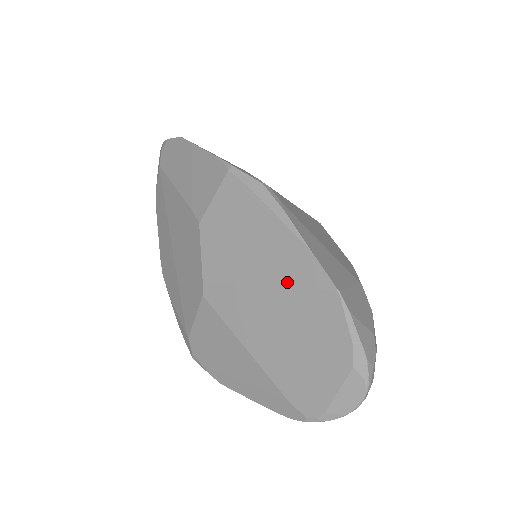
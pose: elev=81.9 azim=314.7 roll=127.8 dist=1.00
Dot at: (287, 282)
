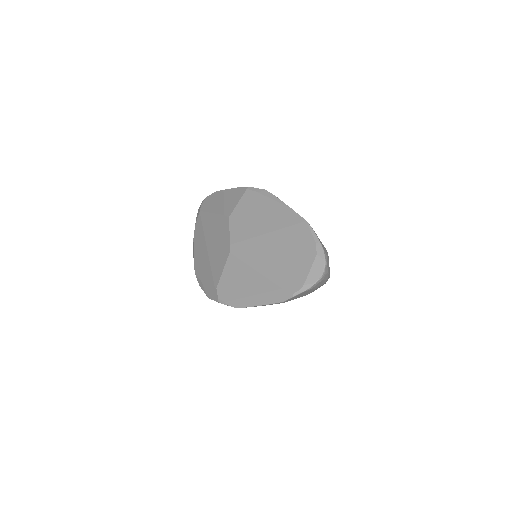
Dot at: (280, 227)
